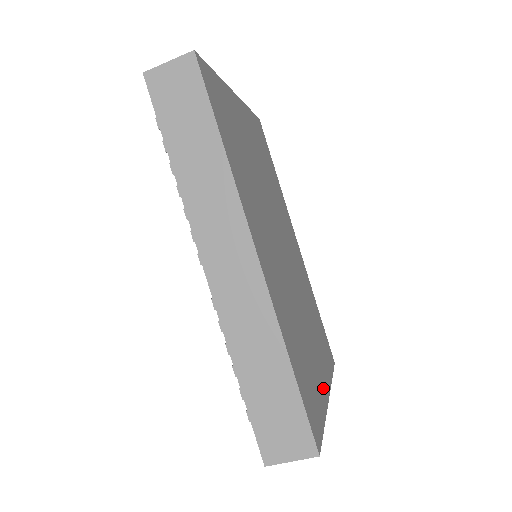
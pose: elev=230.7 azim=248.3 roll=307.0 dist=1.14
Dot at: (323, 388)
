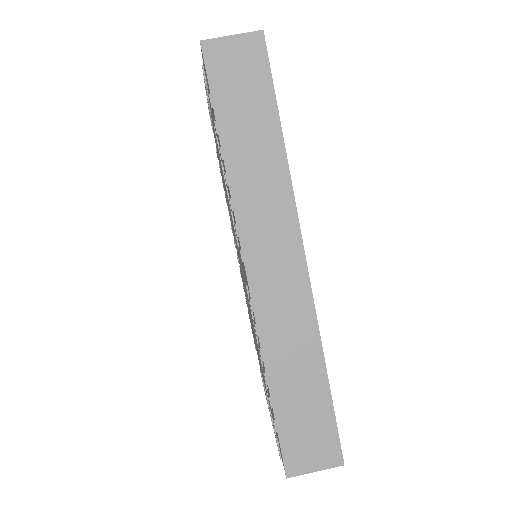
Dot at: occluded
